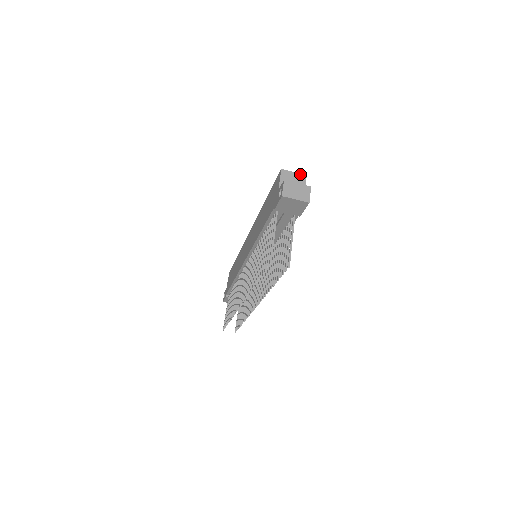
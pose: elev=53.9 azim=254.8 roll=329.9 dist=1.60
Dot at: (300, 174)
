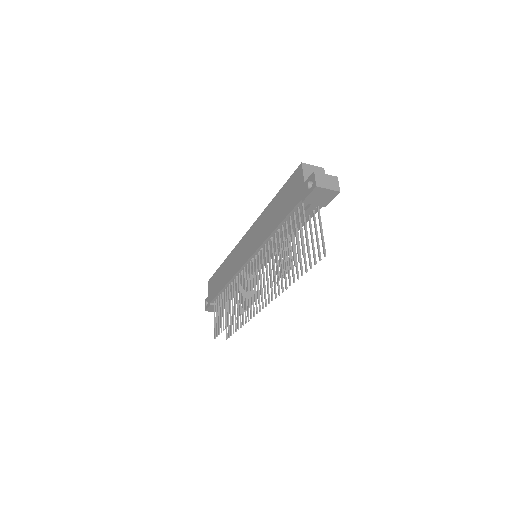
Dot at: (318, 167)
